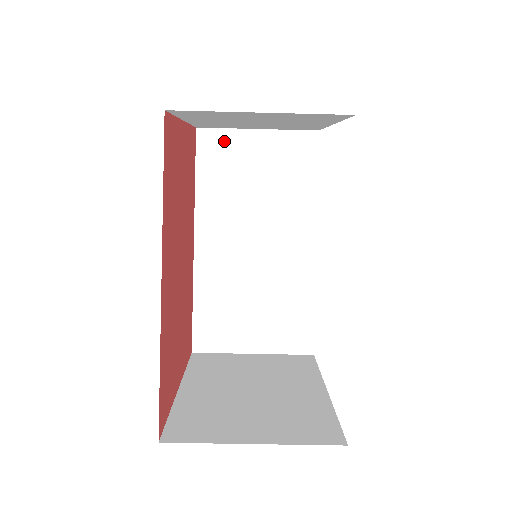
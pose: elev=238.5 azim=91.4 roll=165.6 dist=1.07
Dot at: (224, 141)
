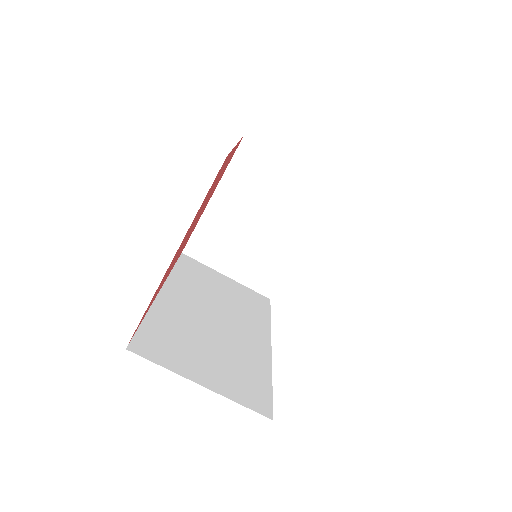
Dot at: (201, 267)
